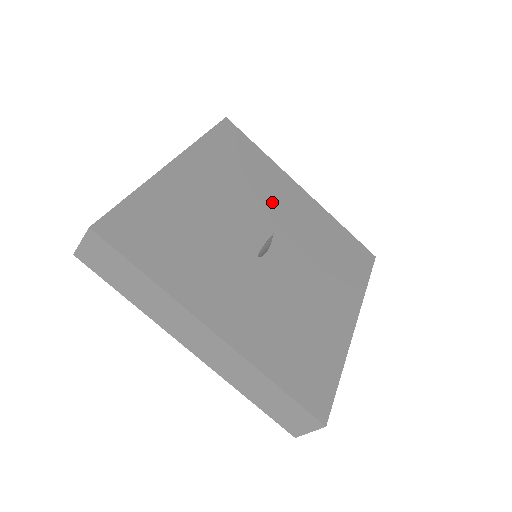
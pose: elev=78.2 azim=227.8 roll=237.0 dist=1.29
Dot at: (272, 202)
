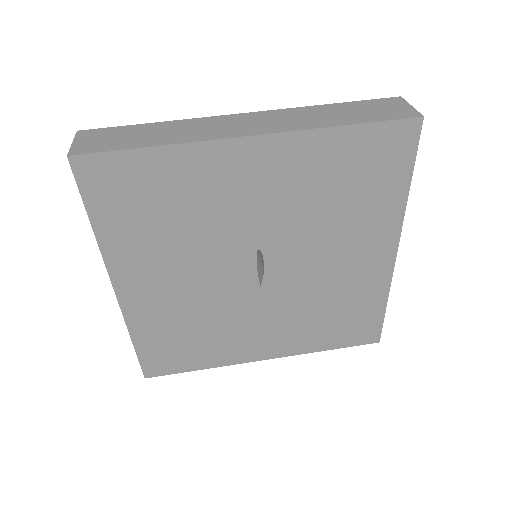
Dot at: occluded
